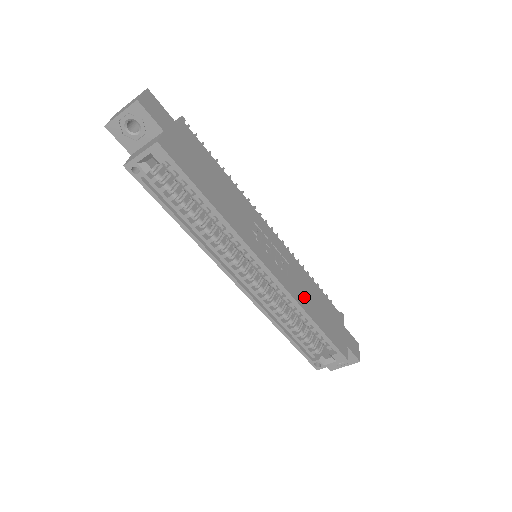
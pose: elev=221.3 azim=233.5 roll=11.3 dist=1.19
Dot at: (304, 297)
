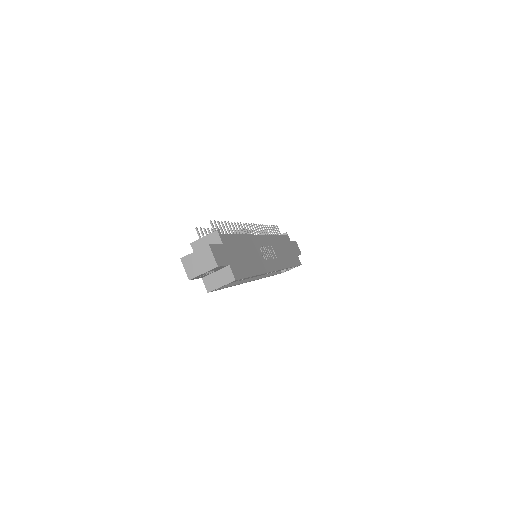
Dot at: (283, 258)
